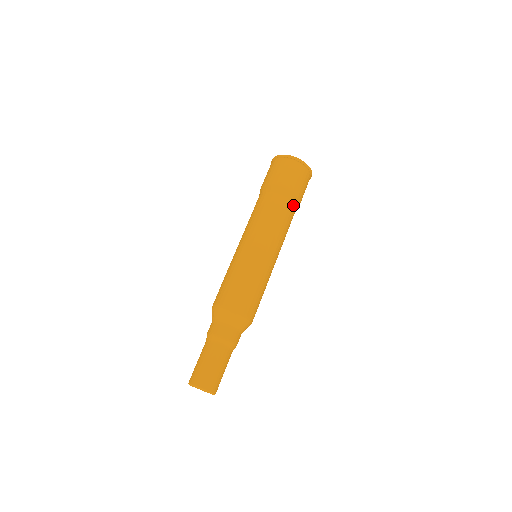
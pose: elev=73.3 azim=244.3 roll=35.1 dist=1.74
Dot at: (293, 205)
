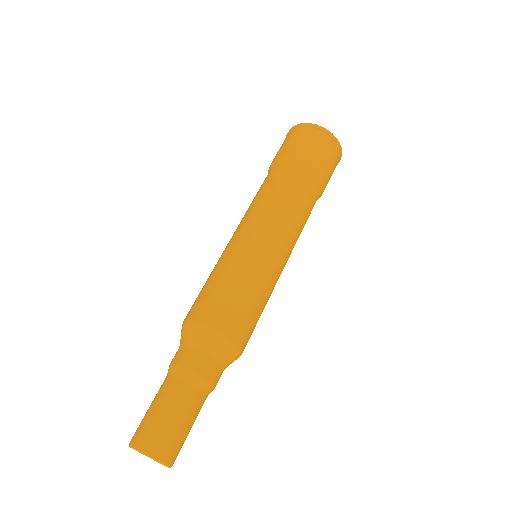
Dot at: occluded
